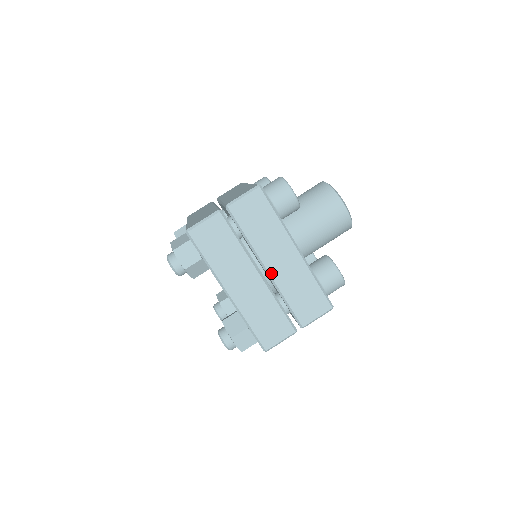
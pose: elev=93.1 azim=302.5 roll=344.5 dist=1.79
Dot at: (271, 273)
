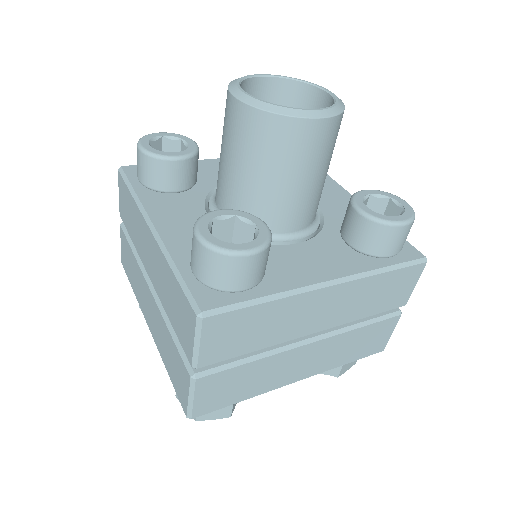
Dot at: (323, 328)
